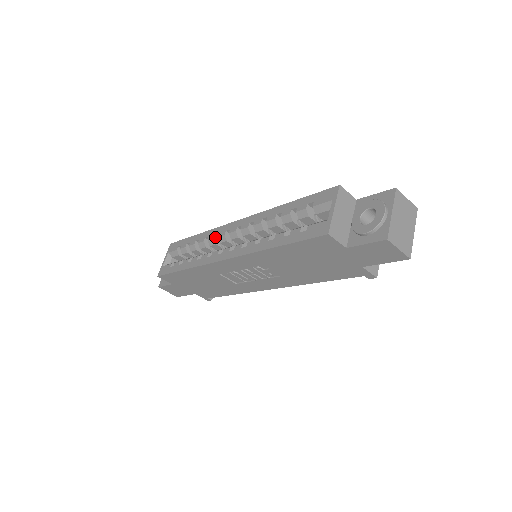
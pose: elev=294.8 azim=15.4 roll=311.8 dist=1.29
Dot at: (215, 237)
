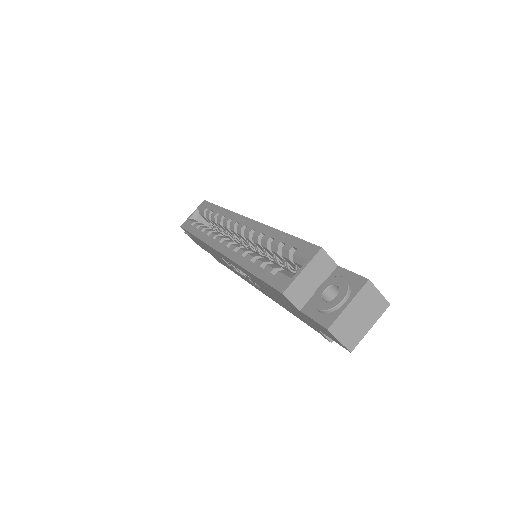
Dot at: (229, 221)
